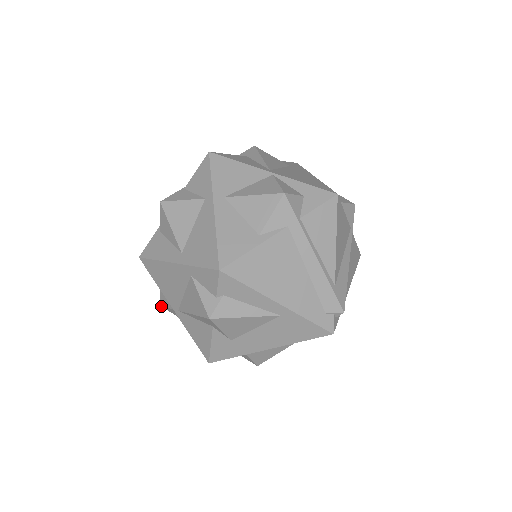
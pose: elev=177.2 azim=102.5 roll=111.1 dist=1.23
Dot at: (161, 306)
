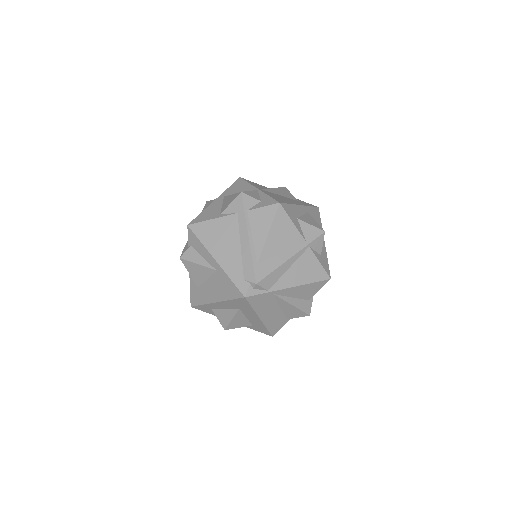
Dot at: occluded
